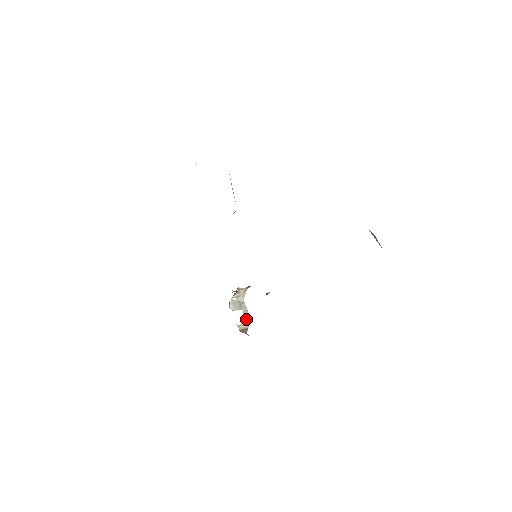
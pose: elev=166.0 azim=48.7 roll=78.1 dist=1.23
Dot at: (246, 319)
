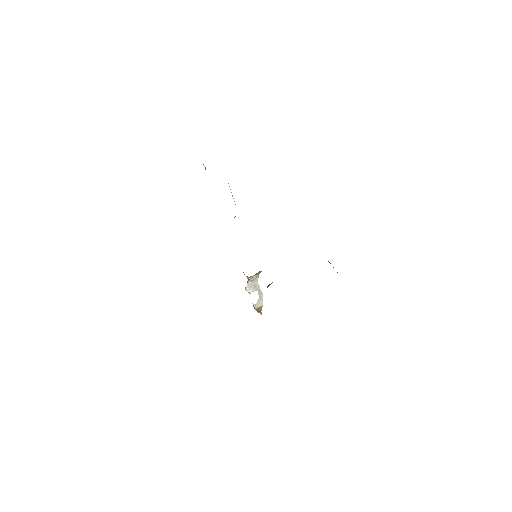
Dot at: (261, 298)
